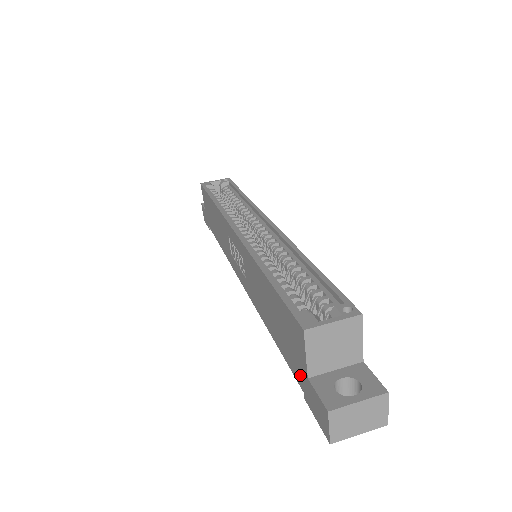
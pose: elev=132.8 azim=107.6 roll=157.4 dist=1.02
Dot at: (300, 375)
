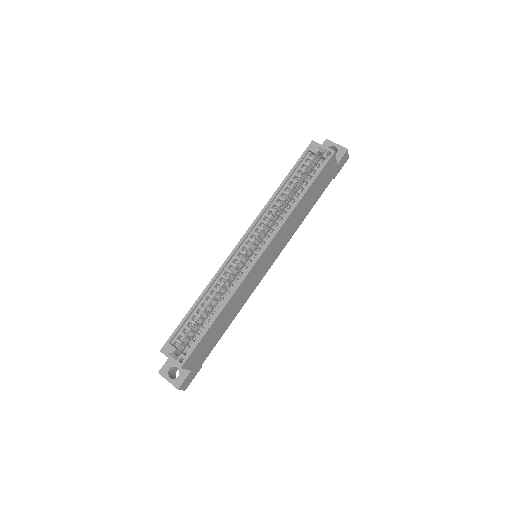
Dot at: occluded
